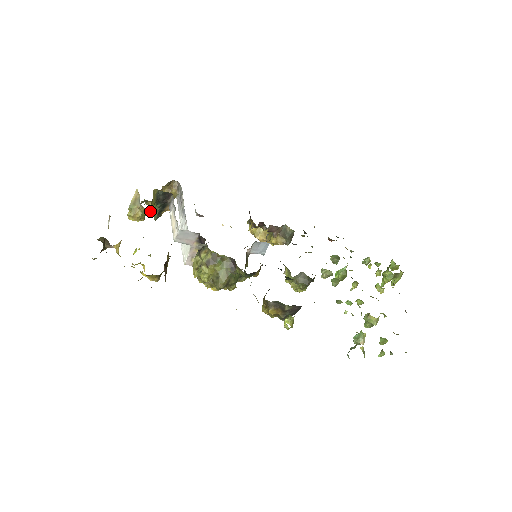
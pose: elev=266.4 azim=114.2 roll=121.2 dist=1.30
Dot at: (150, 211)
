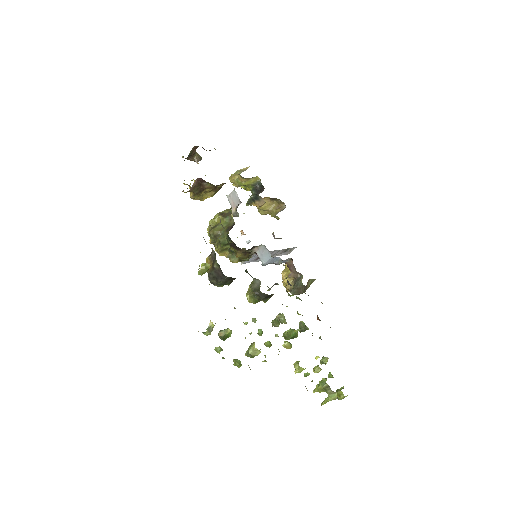
Dot at: (243, 183)
